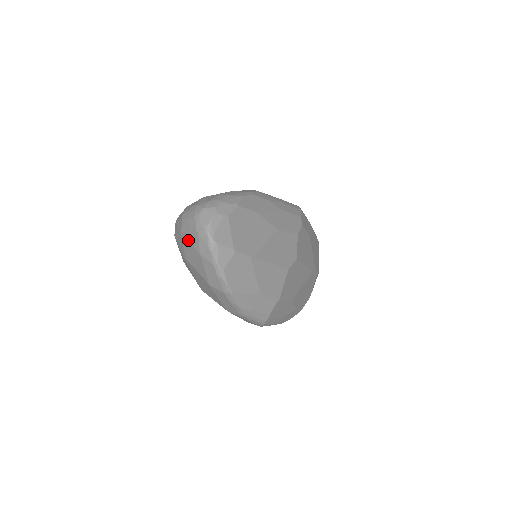
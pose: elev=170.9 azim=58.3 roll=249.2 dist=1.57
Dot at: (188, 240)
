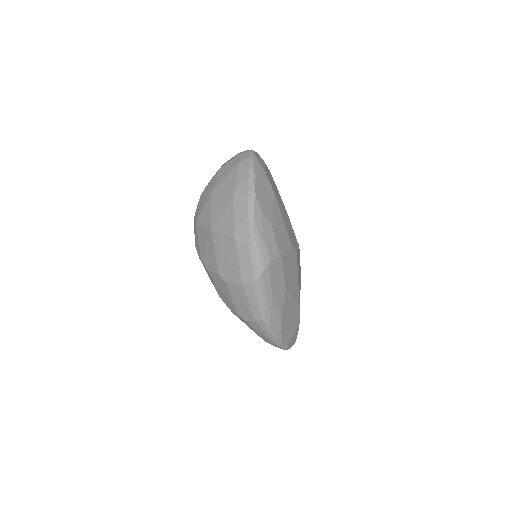
Dot at: (227, 167)
